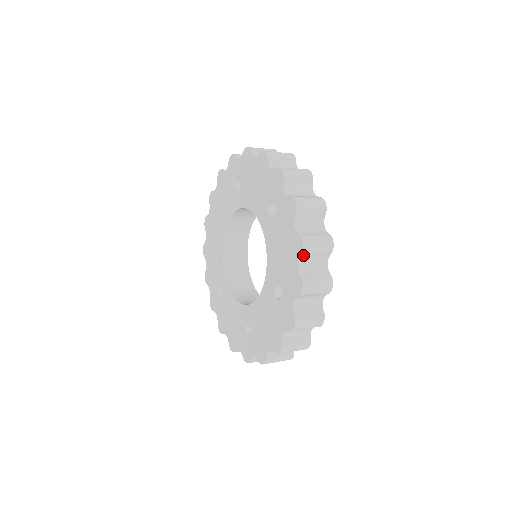
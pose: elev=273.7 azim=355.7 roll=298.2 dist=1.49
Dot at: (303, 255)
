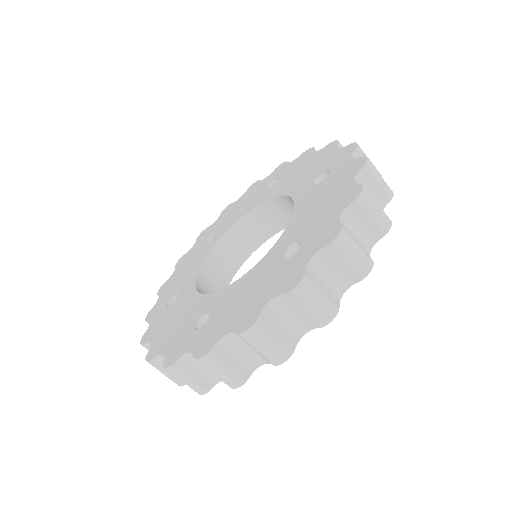
Dot at: (239, 335)
